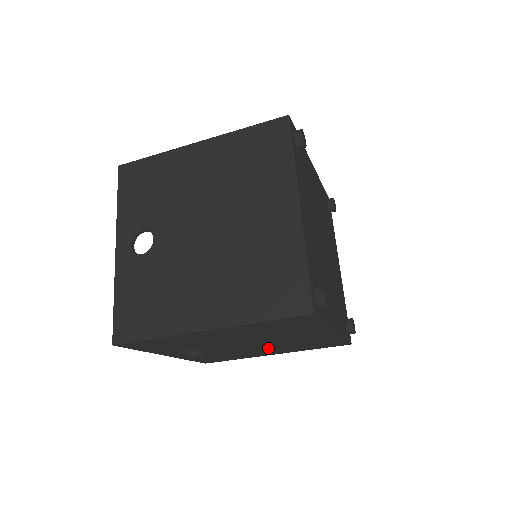
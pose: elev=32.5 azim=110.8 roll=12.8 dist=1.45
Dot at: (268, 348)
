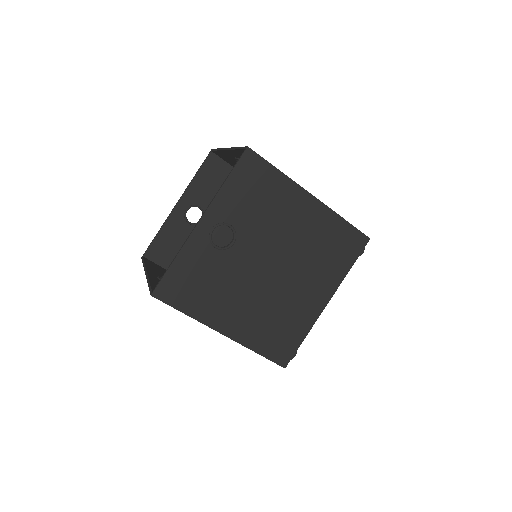
Dot at: occluded
